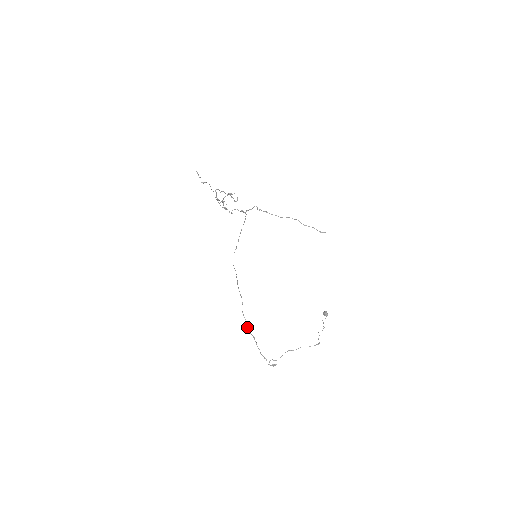
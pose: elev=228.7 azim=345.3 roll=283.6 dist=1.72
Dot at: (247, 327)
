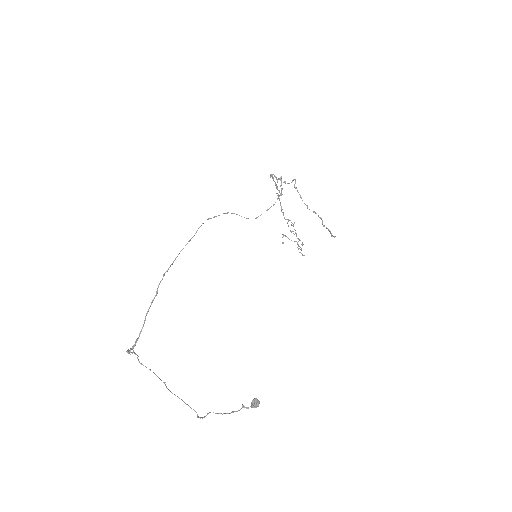
Dot at: occluded
